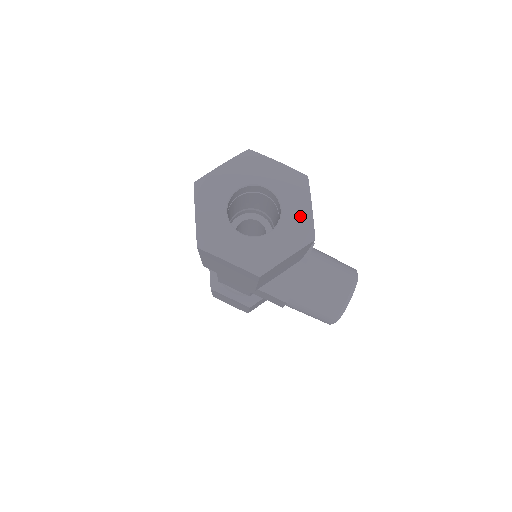
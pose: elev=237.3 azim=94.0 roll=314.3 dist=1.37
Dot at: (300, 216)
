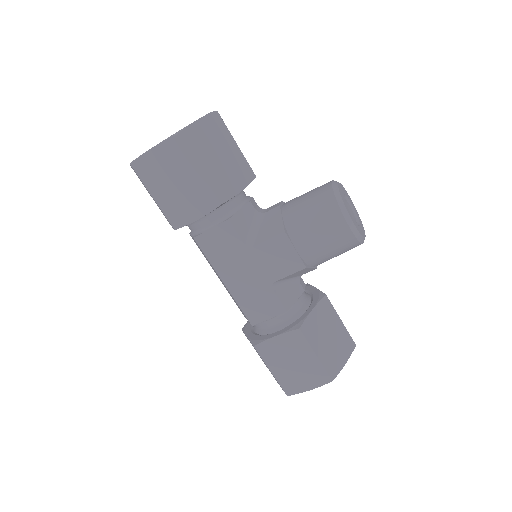
Dot at: occluded
